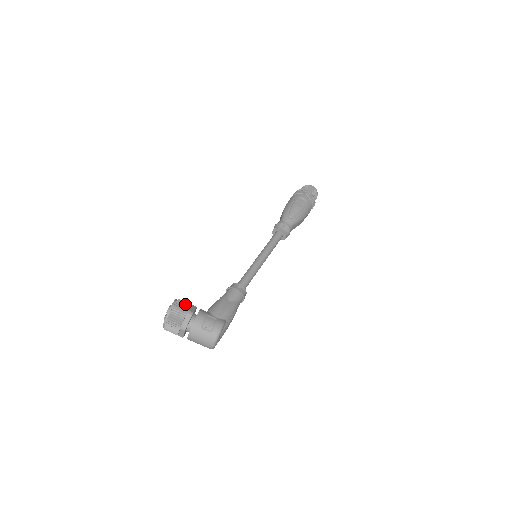
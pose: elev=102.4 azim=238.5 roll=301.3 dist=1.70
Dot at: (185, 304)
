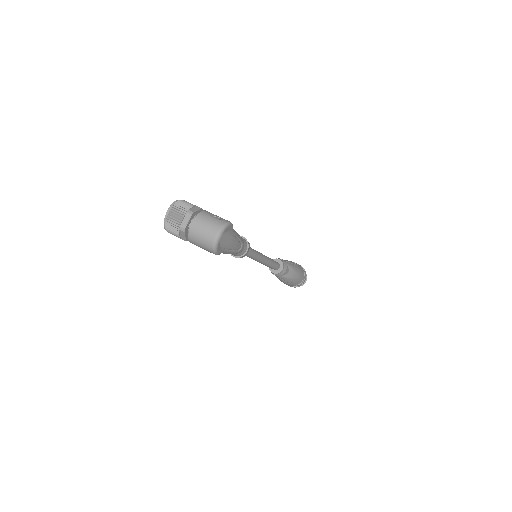
Dot at: occluded
